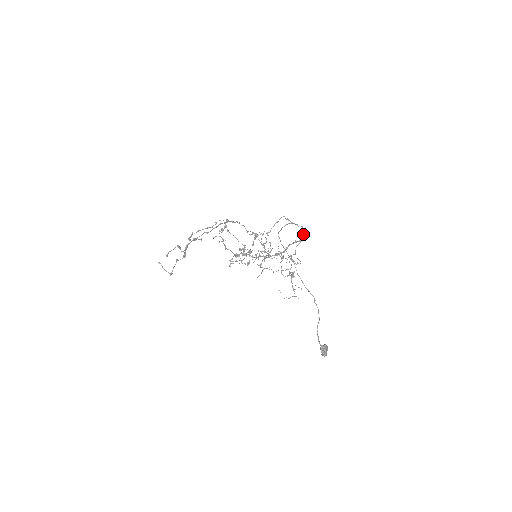
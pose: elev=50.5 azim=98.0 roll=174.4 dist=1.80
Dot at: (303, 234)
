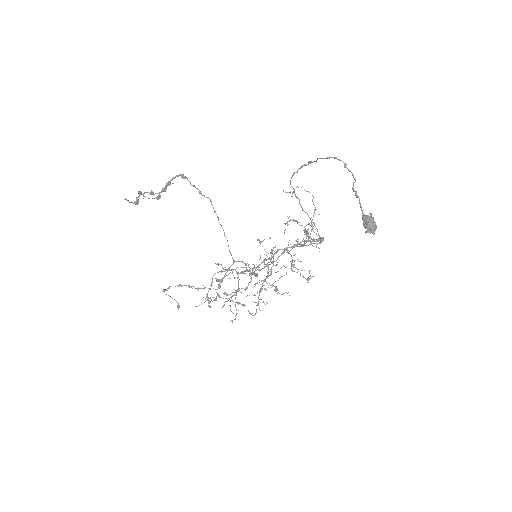
Dot at: occluded
